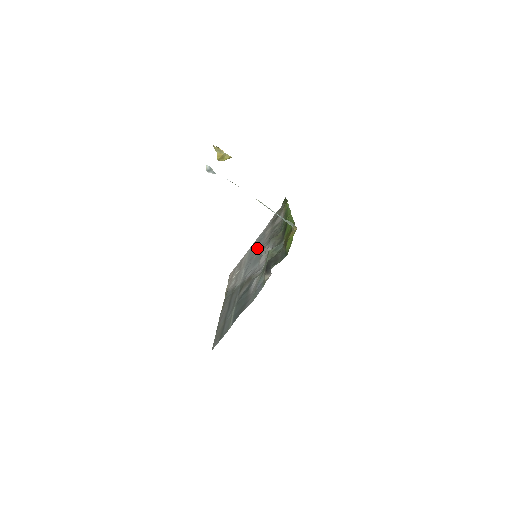
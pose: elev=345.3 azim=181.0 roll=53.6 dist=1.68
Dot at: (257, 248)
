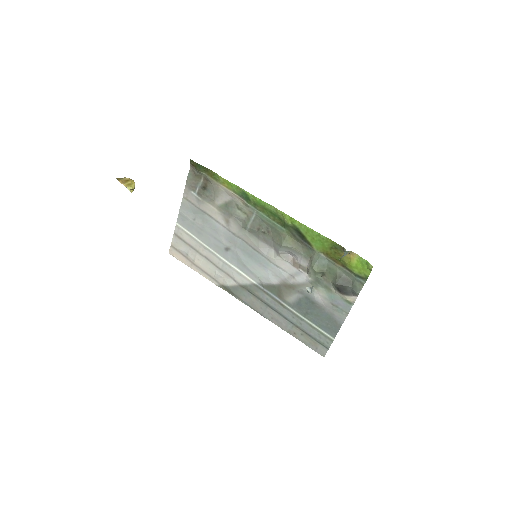
Dot at: (220, 234)
